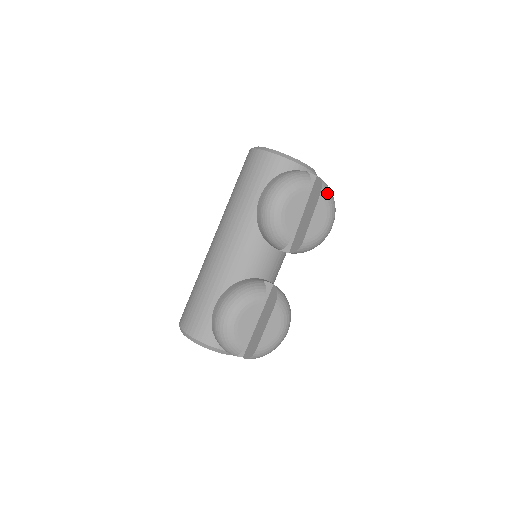
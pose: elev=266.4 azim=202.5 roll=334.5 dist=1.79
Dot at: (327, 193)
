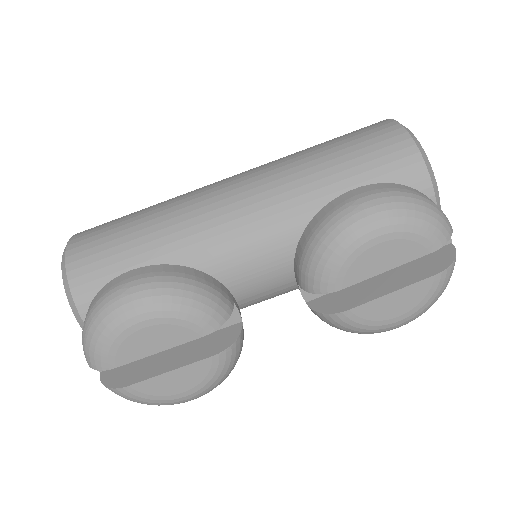
Dot at: (445, 281)
